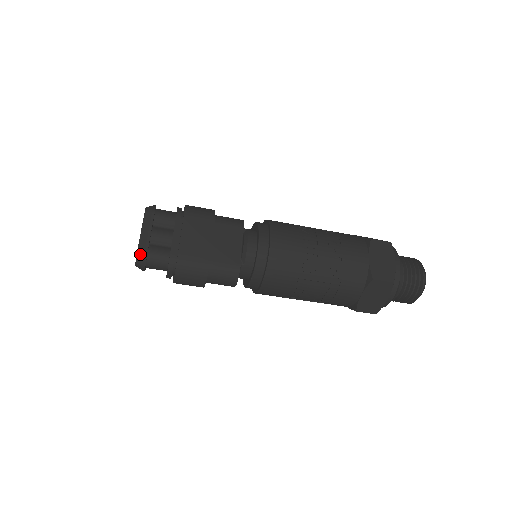
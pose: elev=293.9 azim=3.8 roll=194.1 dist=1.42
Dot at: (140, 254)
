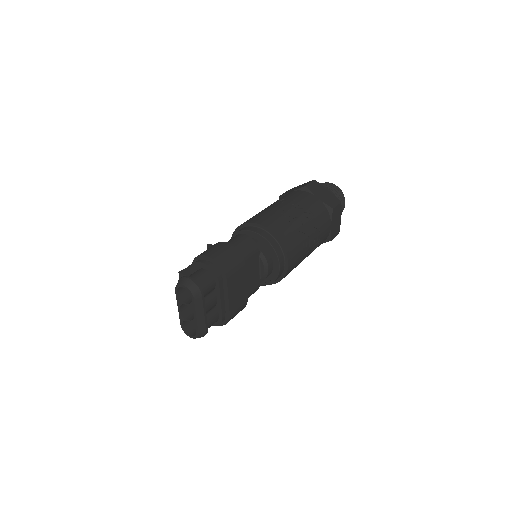
Dot at: (202, 335)
